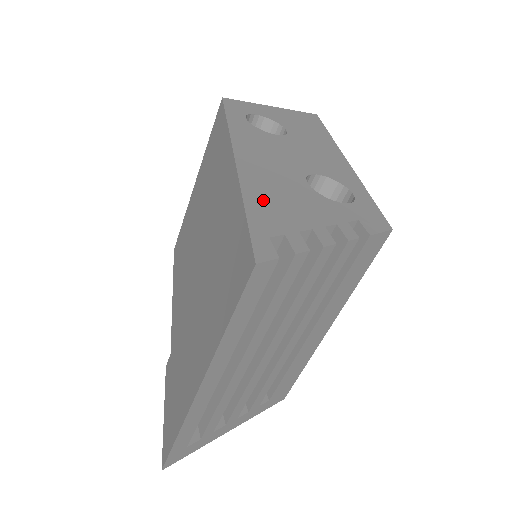
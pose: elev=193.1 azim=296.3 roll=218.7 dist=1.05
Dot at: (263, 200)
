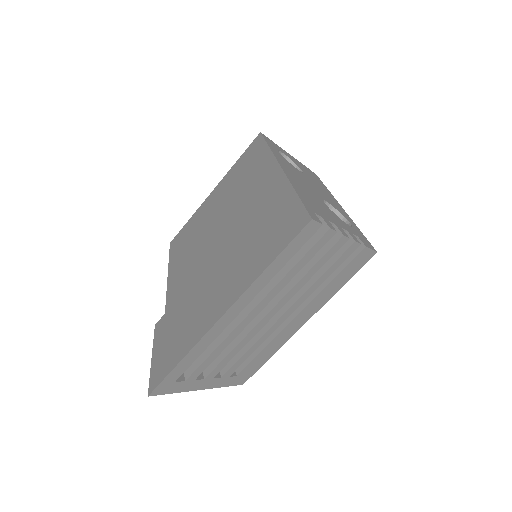
Dot at: (304, 195)
